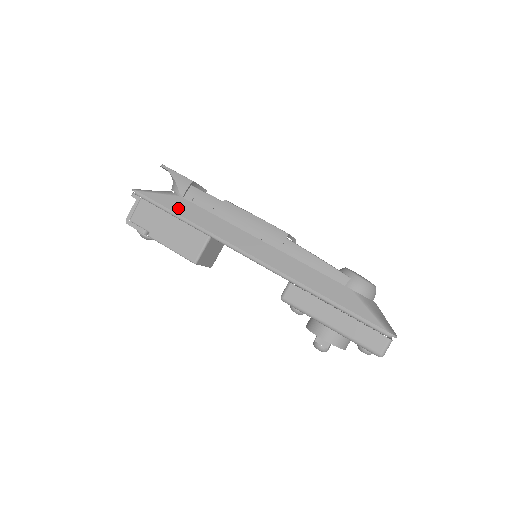
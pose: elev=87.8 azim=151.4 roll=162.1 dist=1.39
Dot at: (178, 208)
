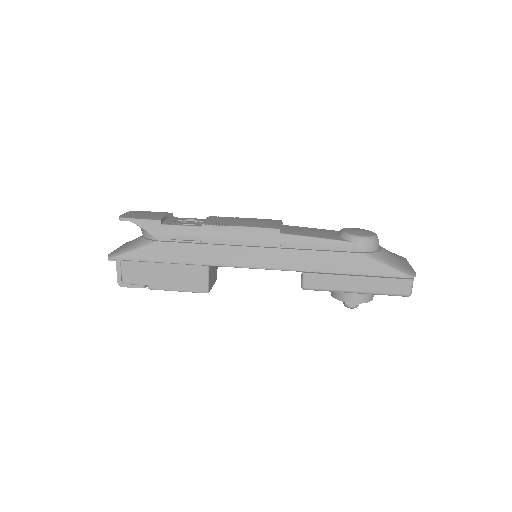
Dot at: (164, 255)
